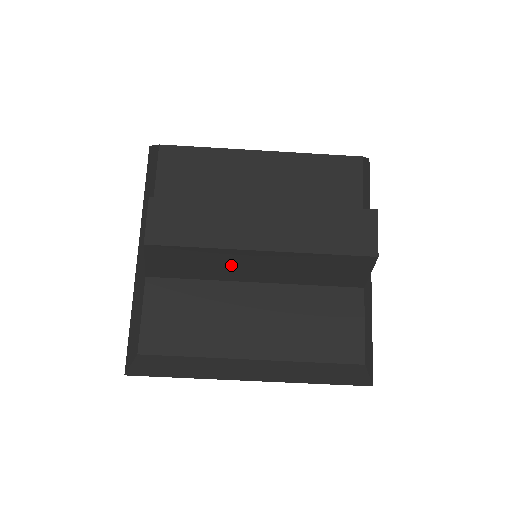
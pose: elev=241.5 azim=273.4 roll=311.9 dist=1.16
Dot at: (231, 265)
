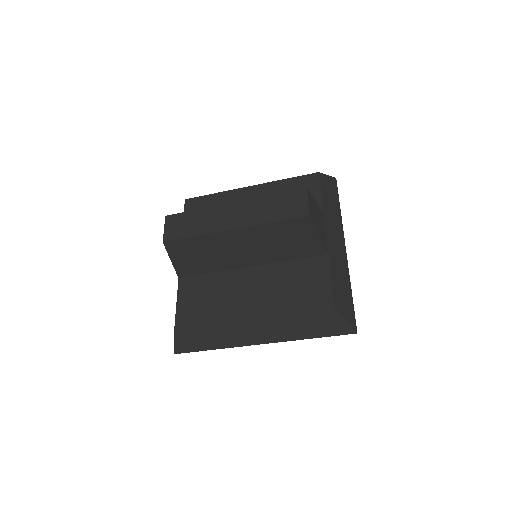
Dot at: (223, 250)
